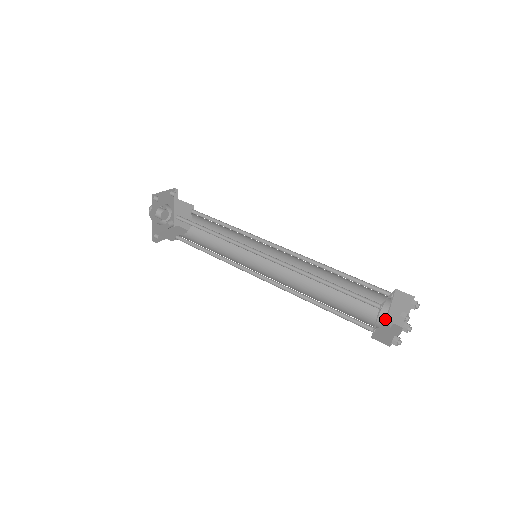
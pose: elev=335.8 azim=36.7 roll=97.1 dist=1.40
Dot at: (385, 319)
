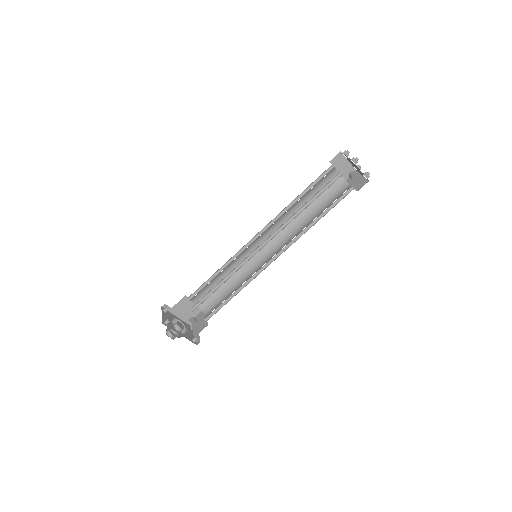
Dot at: (350, 175)
